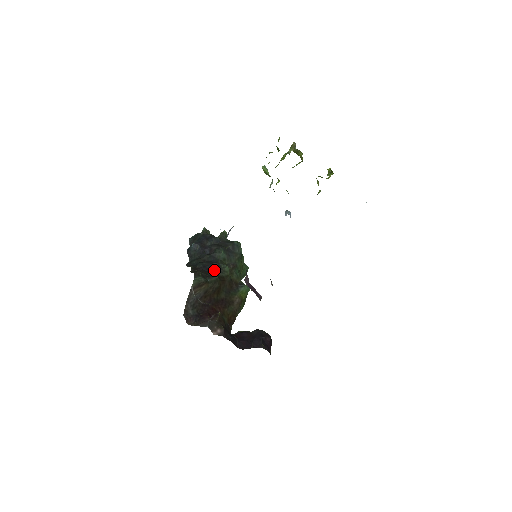
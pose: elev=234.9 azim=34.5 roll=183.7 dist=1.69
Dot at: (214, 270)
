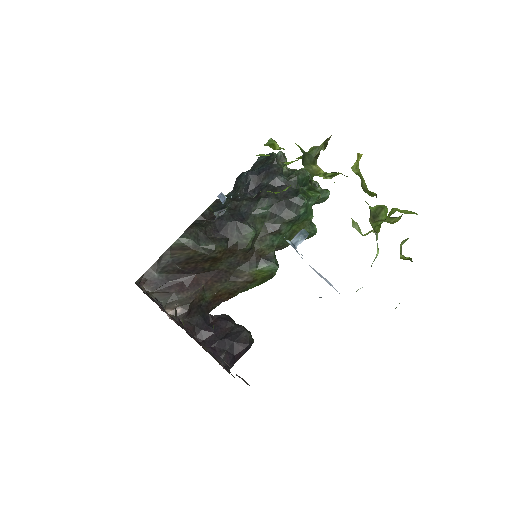
Dot at: (229, 230)
